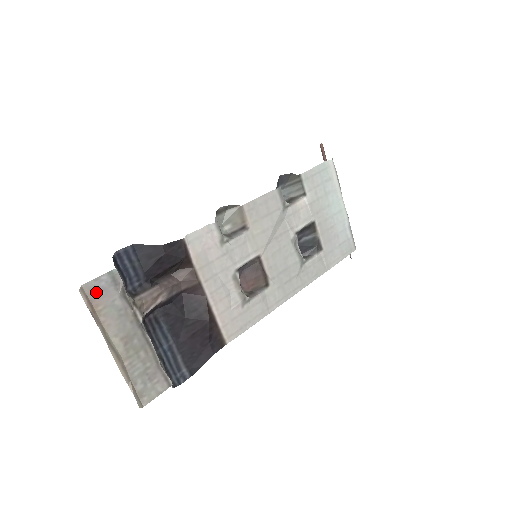
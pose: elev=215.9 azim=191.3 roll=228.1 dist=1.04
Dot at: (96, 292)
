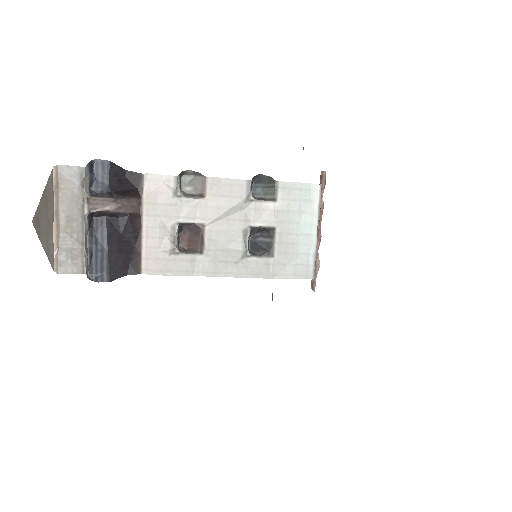
Dot at: (65, 175)
